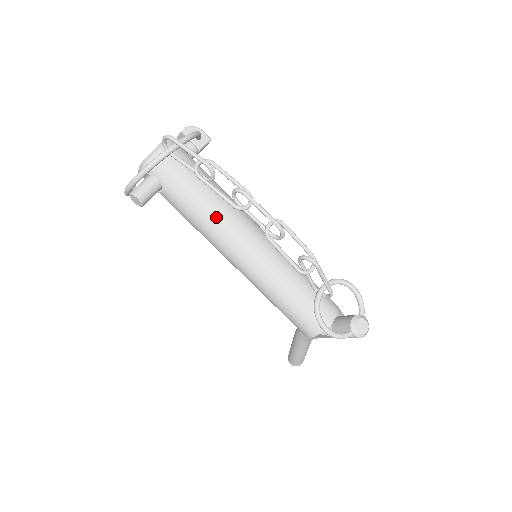
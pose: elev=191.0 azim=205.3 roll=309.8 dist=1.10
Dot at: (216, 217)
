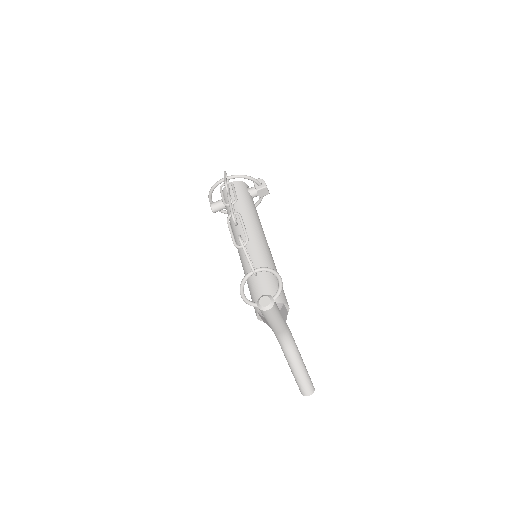
Dot at: occluded
